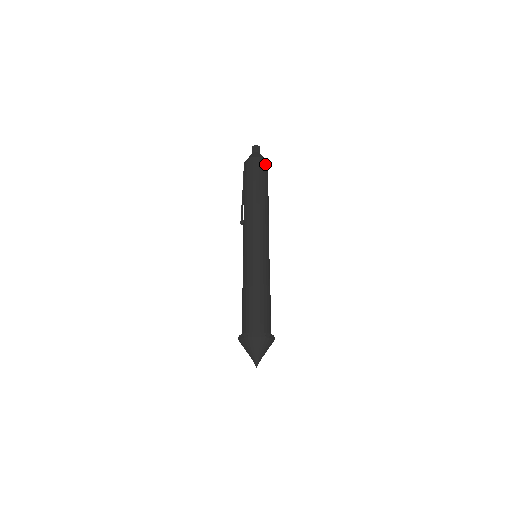
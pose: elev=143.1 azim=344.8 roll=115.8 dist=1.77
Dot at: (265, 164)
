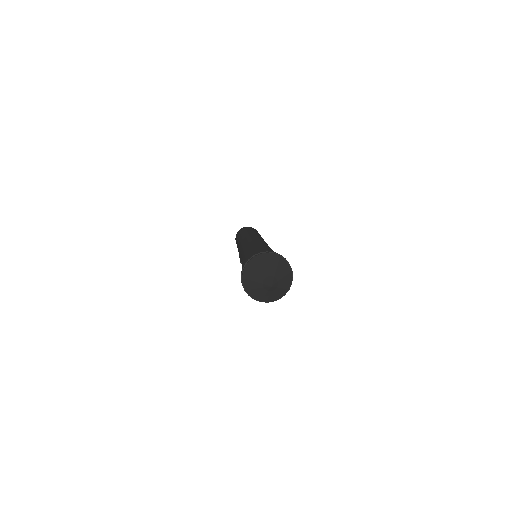
Dot at: occluded
